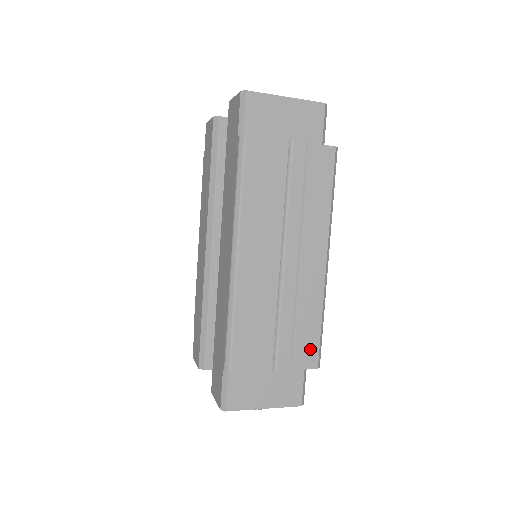
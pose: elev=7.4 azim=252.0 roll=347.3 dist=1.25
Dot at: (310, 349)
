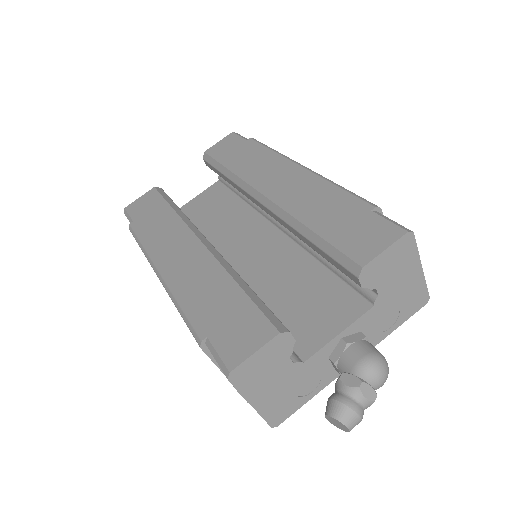
Dot at: occluded
